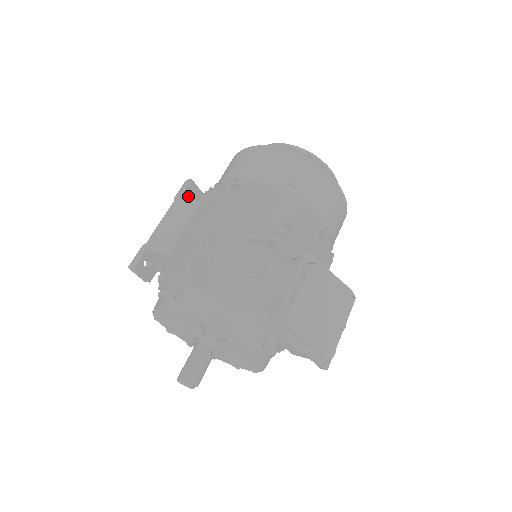
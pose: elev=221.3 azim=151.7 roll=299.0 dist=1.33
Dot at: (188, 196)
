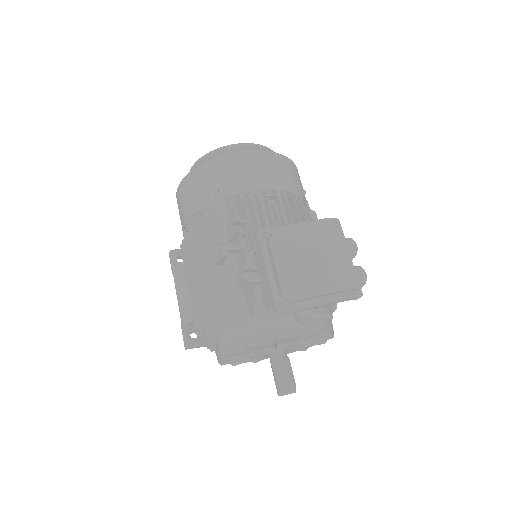
Dot at: (179, 263)
